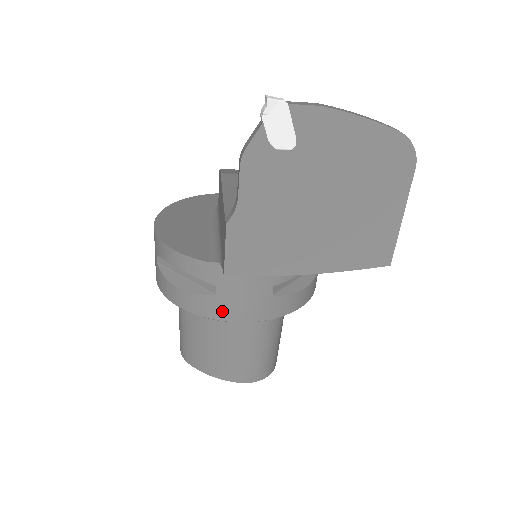
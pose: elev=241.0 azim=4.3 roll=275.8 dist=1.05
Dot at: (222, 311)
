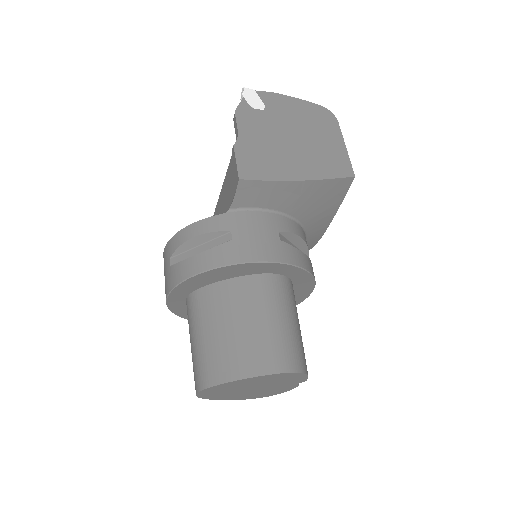
Dot at: (240, 253)
